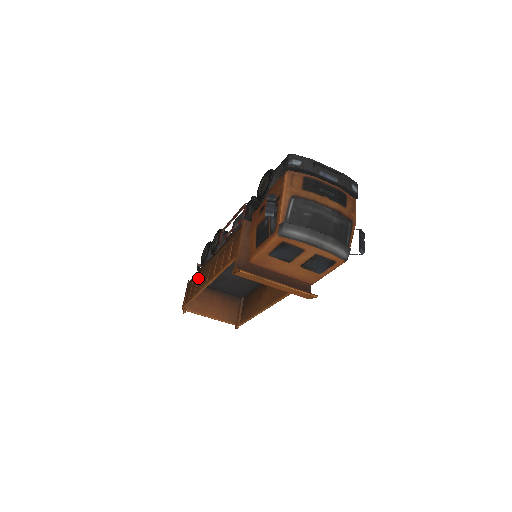
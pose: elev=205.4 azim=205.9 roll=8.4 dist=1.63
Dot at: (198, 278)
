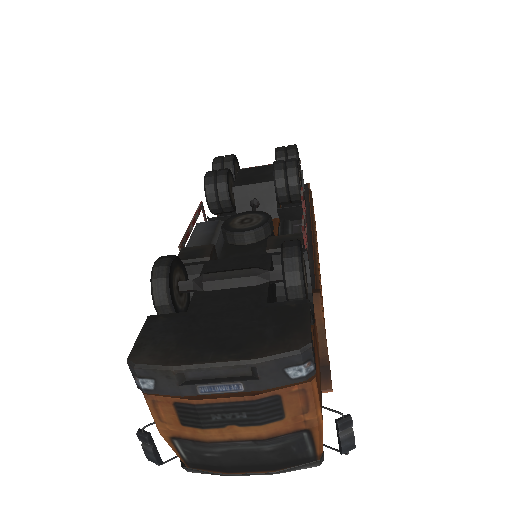
Dot at: occluded
